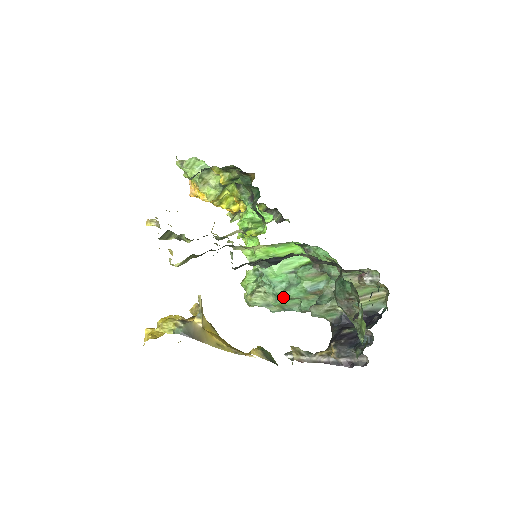
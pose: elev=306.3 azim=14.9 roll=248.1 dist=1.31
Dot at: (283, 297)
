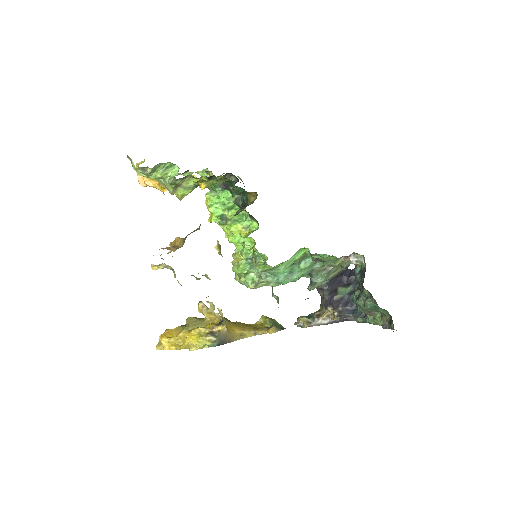
Dot at: occluded
